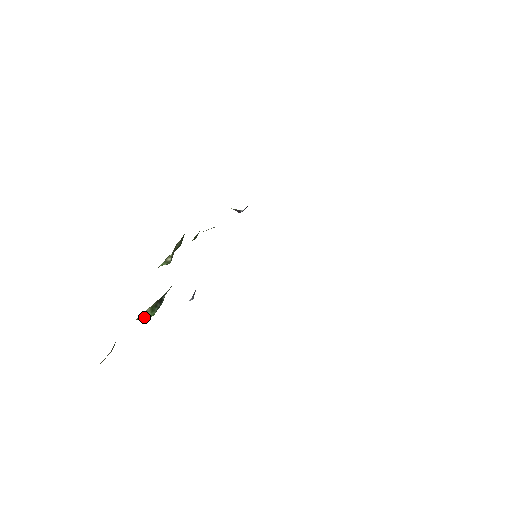
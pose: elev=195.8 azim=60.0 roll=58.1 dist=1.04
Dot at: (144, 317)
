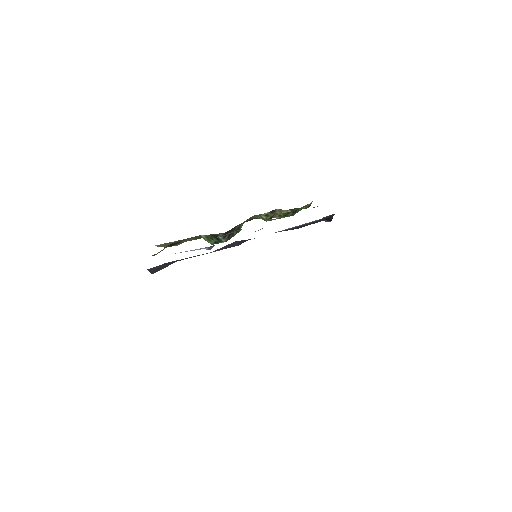
Dot at: occluded
